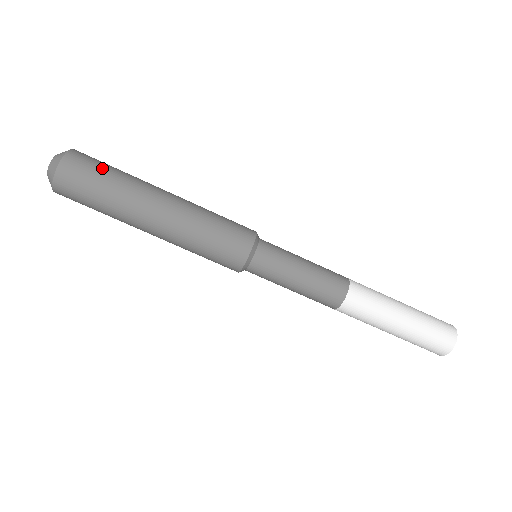
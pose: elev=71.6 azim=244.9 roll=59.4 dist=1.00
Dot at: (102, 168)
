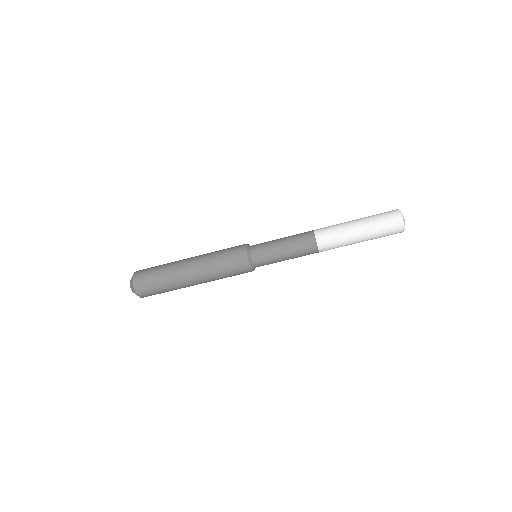
Dot at: (152, 277)
